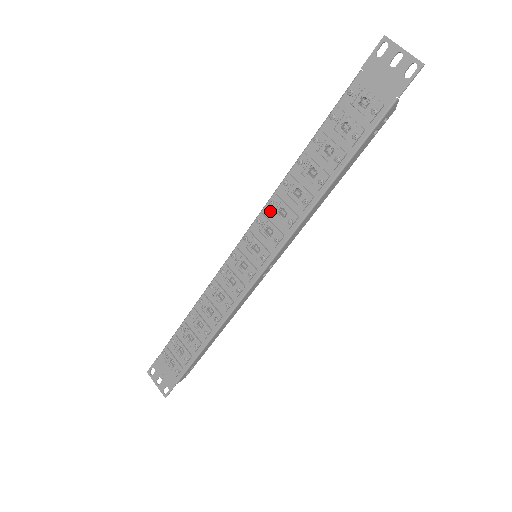
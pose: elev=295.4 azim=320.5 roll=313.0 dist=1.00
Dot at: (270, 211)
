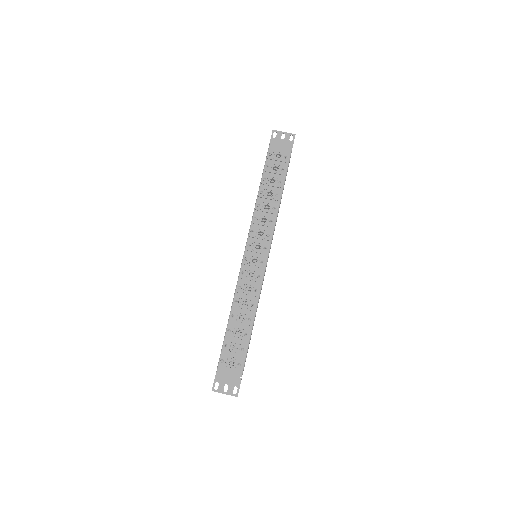
Dot at: (256, 223)
